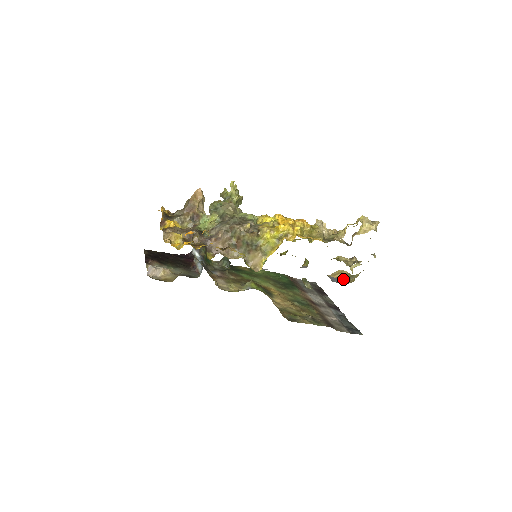
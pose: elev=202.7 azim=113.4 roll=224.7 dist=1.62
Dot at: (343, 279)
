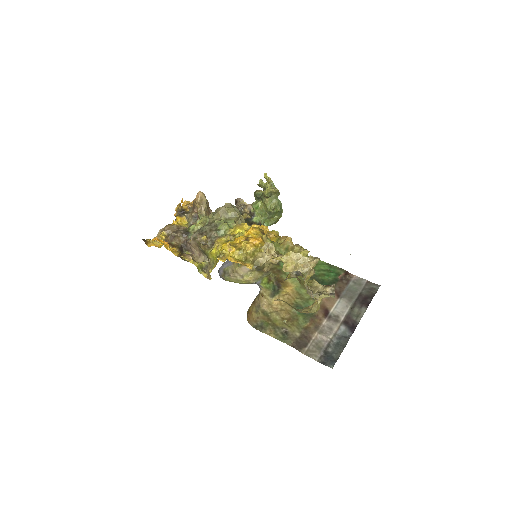
Dot at: occluded
